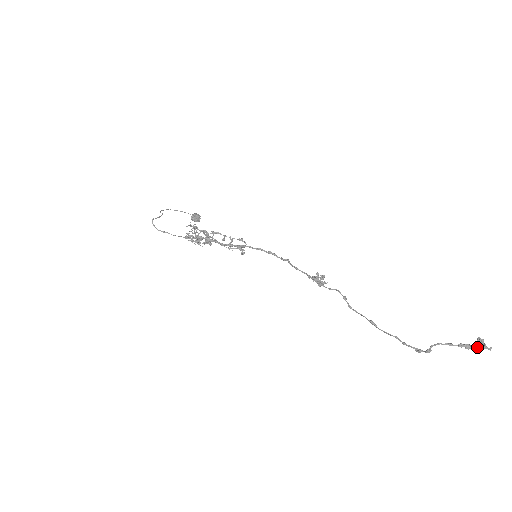
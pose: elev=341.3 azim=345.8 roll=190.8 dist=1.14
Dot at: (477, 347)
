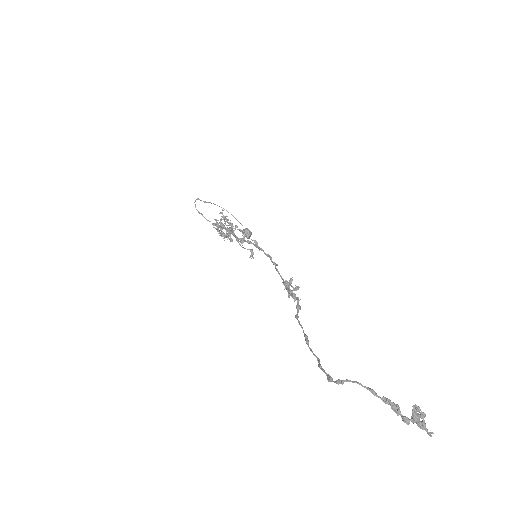
Dot at: (411, 419)
